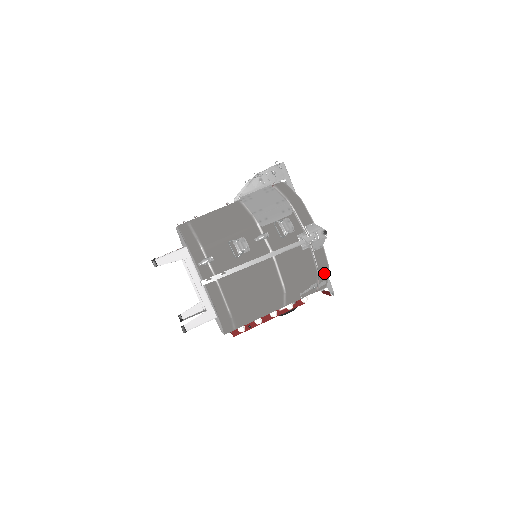
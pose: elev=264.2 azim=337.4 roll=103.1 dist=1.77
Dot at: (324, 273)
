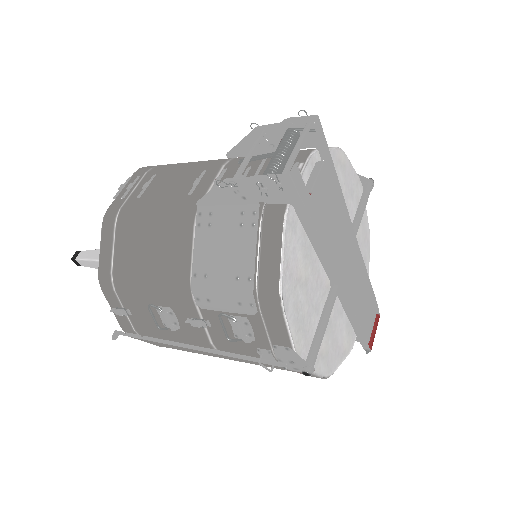
Dot at: occluded
